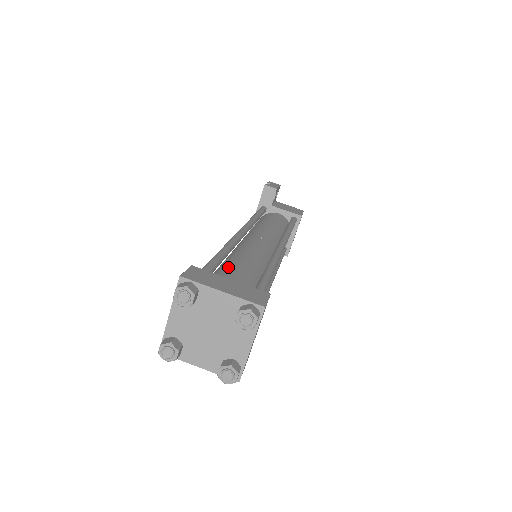
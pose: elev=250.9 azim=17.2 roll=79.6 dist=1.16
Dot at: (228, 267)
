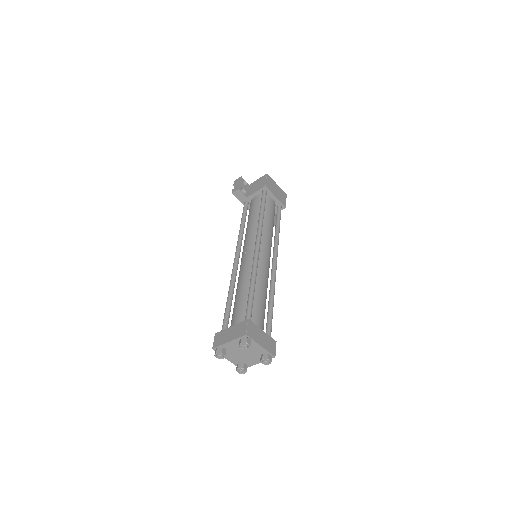
Dot at: (234, 306)
